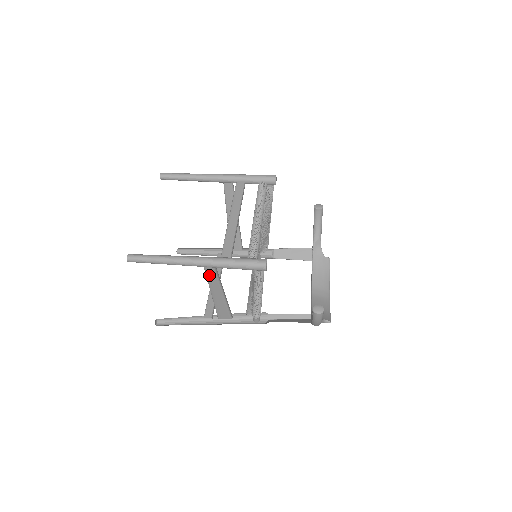
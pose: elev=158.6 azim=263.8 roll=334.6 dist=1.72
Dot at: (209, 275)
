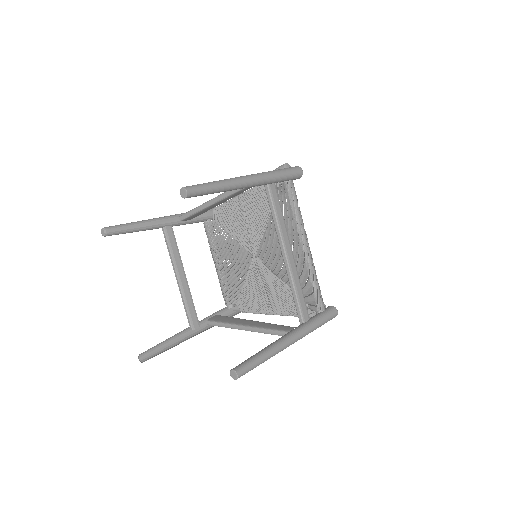
Dot at: (280, 334)
